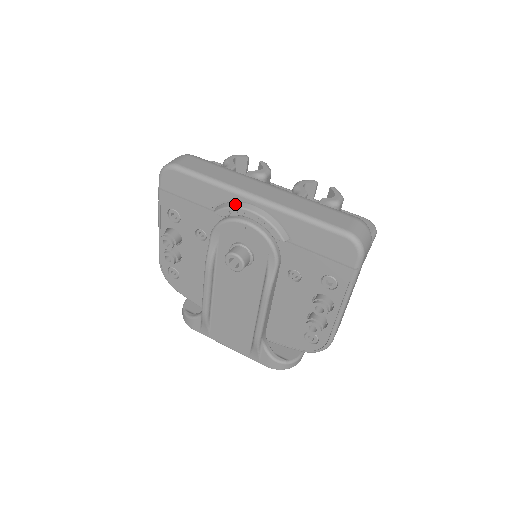
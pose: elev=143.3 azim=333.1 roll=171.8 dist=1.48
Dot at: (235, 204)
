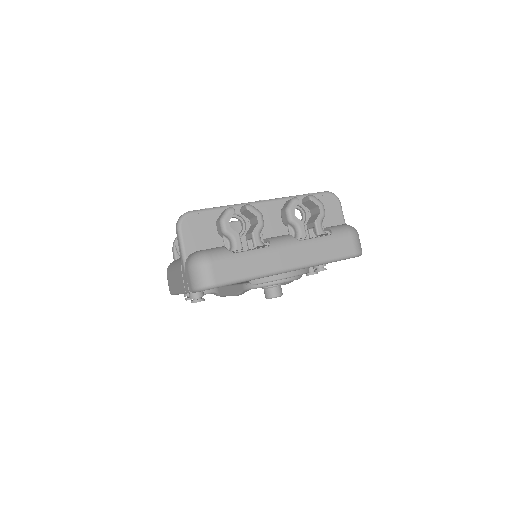
Dot at: (273, 278)
